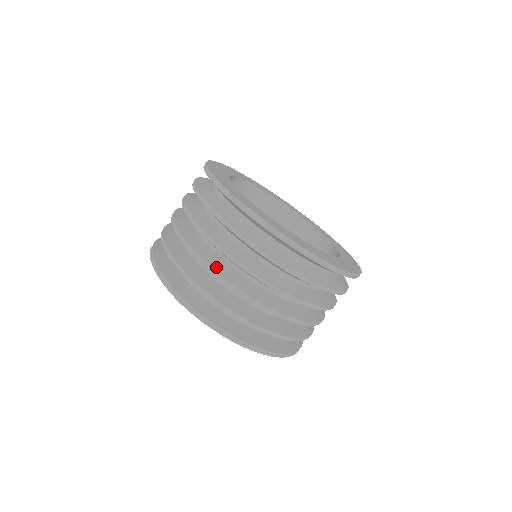
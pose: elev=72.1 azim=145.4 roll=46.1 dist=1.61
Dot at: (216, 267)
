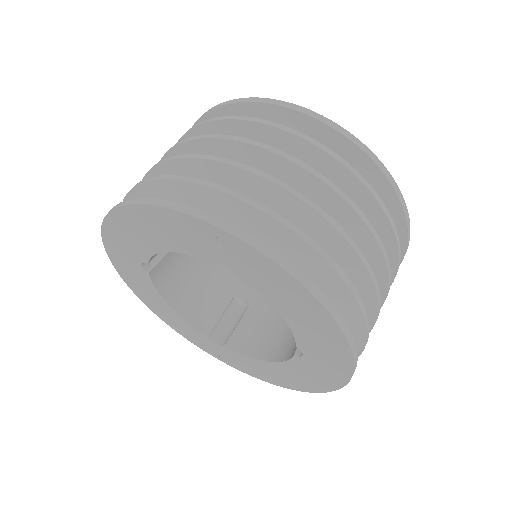
Dot at: occluded
